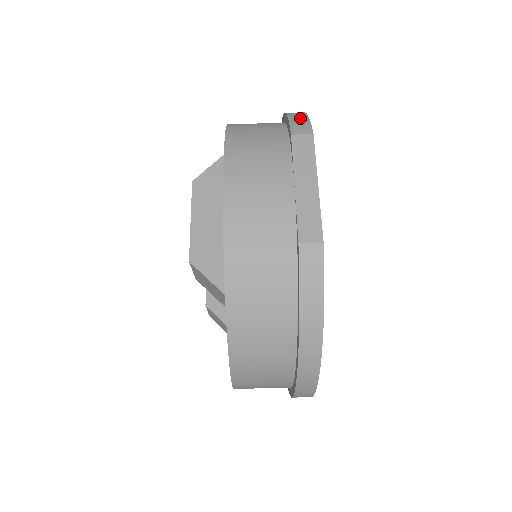
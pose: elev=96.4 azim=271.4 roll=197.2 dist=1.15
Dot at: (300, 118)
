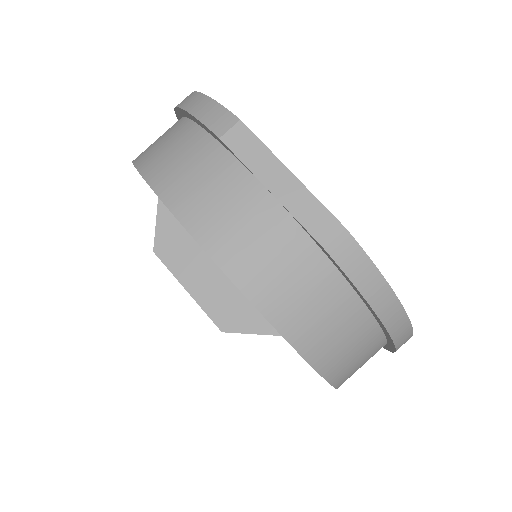
Dot at: (207, 108)
